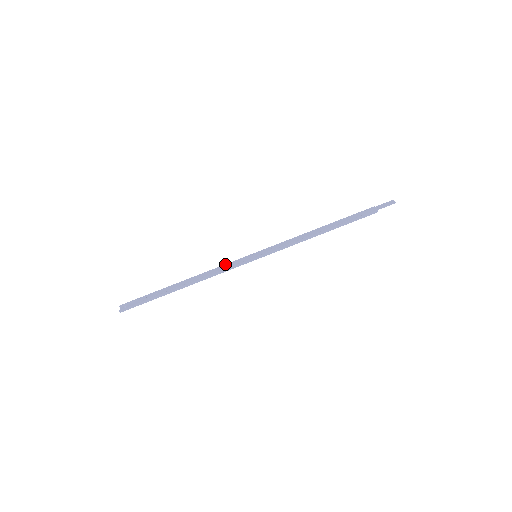
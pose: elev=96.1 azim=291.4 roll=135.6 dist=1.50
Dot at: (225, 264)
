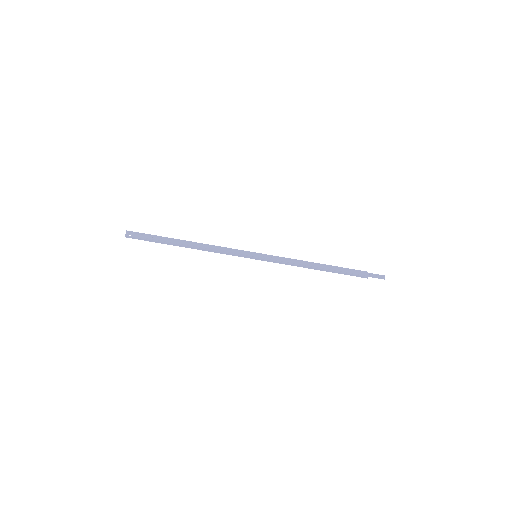
Dot at: (229, 248)
